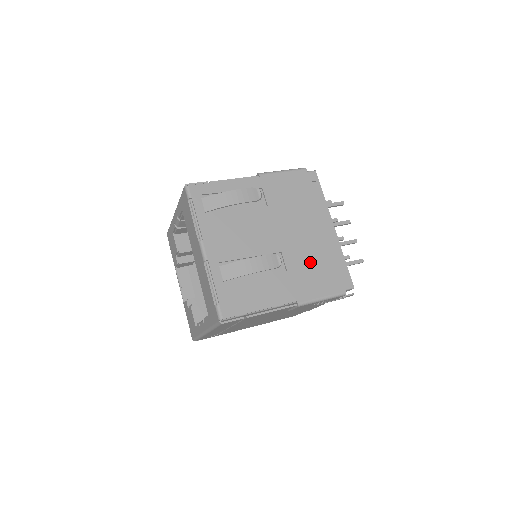
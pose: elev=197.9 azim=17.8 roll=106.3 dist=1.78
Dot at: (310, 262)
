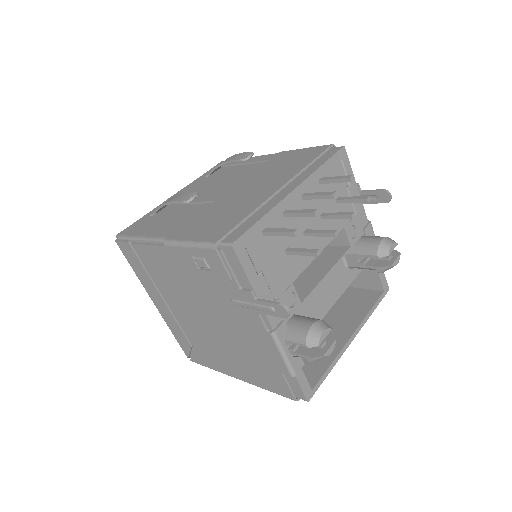
Dot at: (224, 211)
